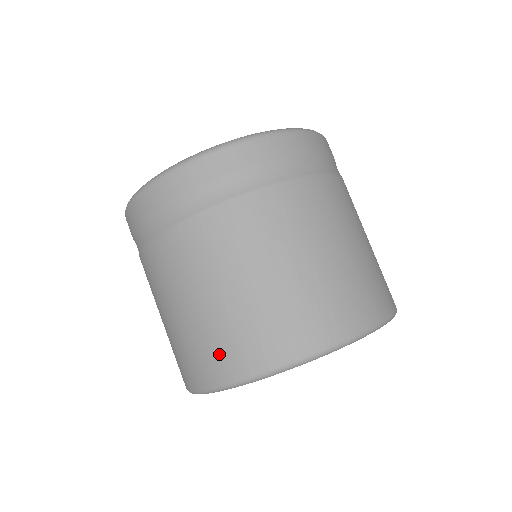
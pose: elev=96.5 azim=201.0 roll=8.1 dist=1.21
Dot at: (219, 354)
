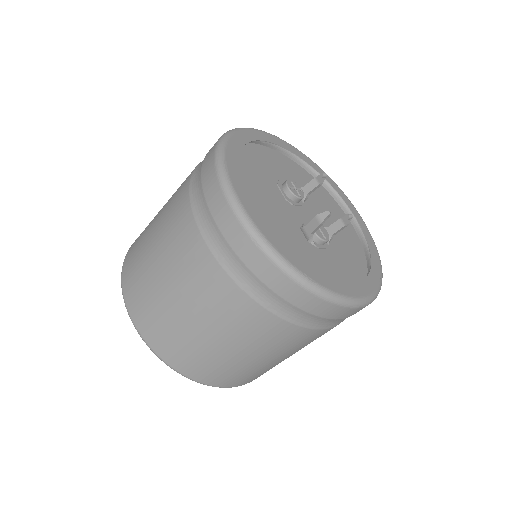
Dot at: (199, 367)
